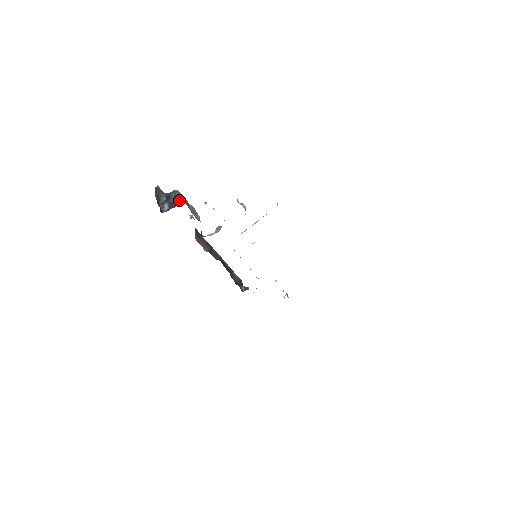
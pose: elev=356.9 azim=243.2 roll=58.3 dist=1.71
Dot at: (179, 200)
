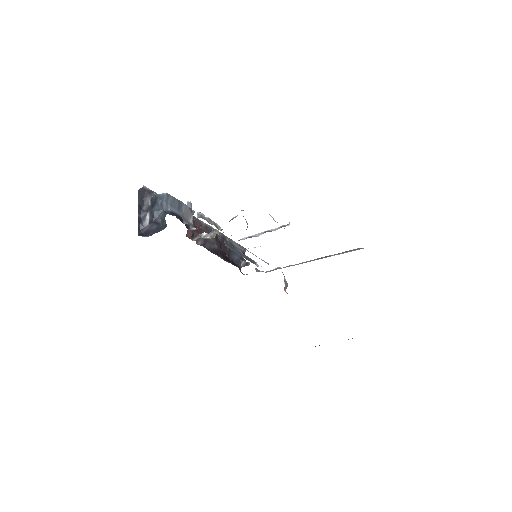
Dot at: (163, 216)
